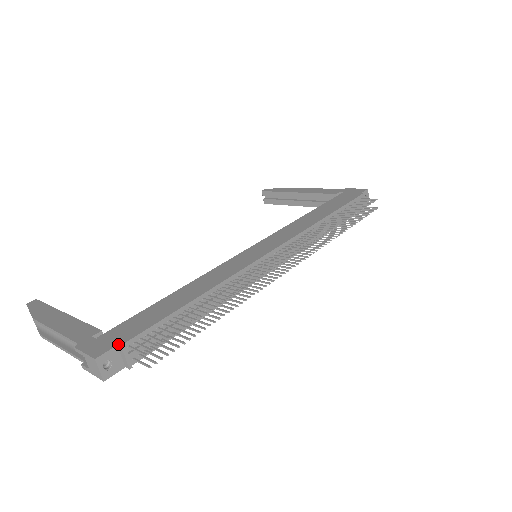
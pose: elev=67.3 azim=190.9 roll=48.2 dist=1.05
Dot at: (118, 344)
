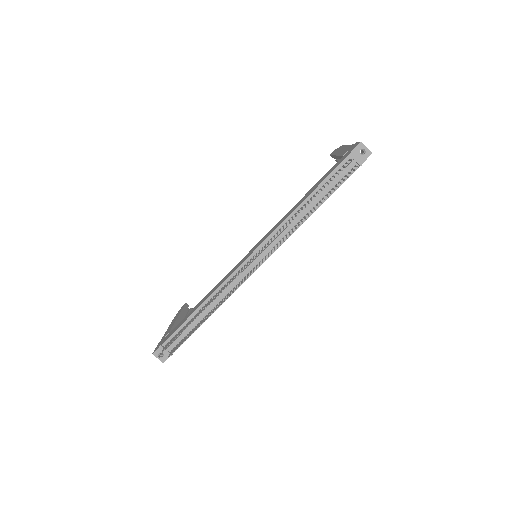
Dot at: (161, 344)
